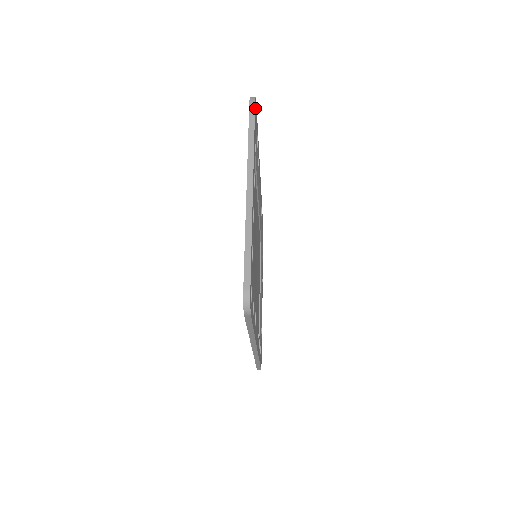
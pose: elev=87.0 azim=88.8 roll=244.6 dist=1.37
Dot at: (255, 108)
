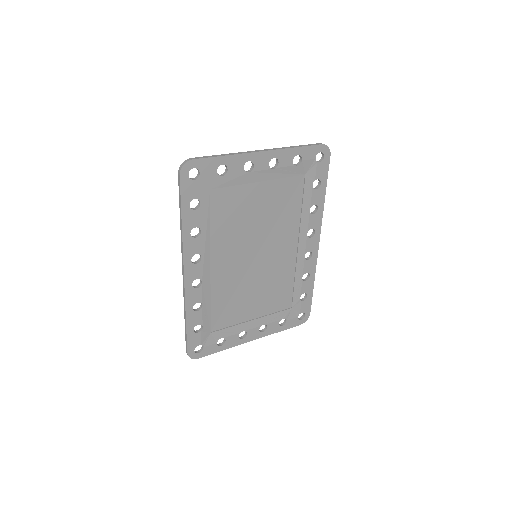
Dot at: (321, 149)
